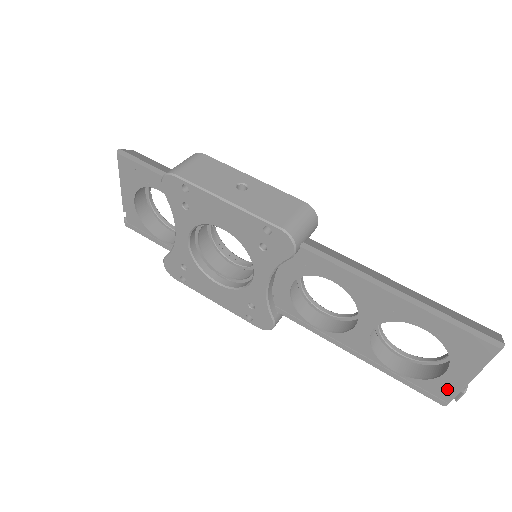
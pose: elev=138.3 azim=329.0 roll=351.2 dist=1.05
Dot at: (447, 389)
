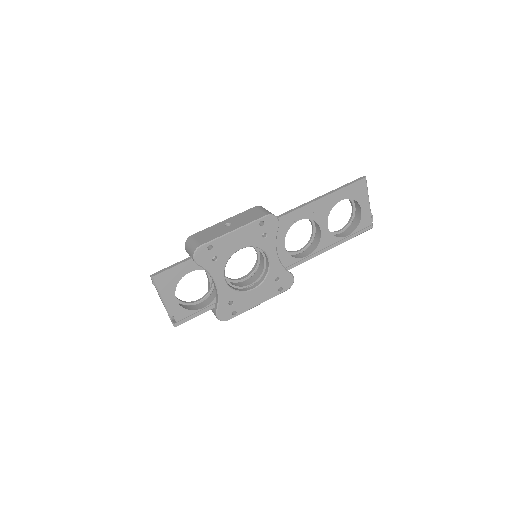
Dot at: (367, 218)
